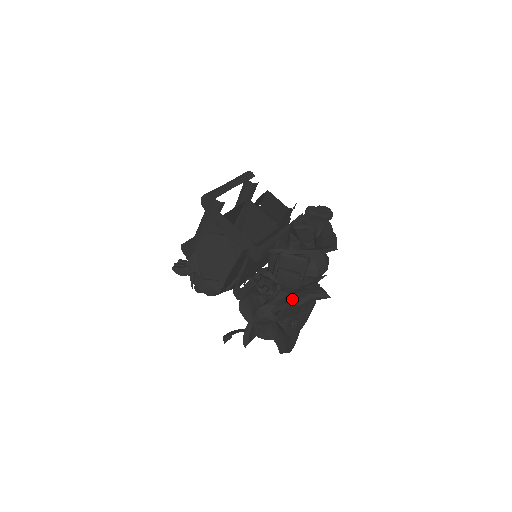
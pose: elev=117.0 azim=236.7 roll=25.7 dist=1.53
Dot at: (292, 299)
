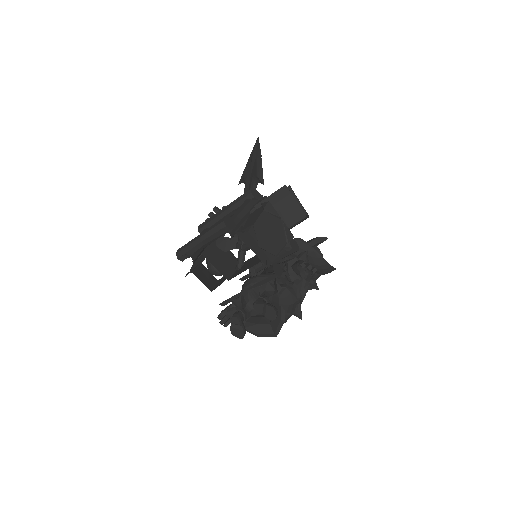
Dot at: occluded
